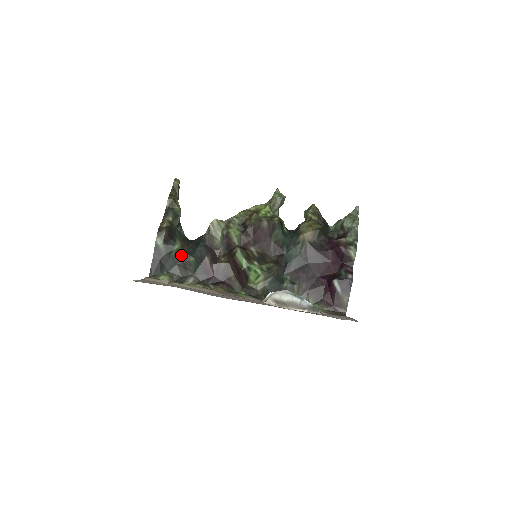
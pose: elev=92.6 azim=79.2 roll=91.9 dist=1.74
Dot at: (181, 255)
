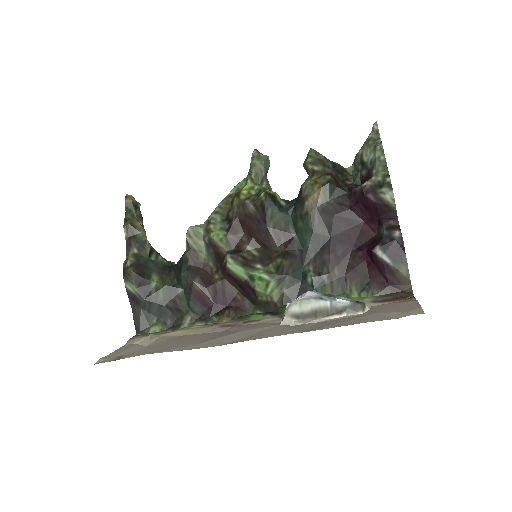
Dot at: (165, 292)
